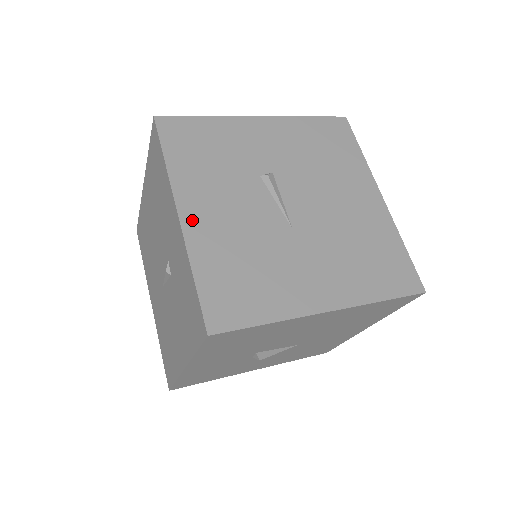
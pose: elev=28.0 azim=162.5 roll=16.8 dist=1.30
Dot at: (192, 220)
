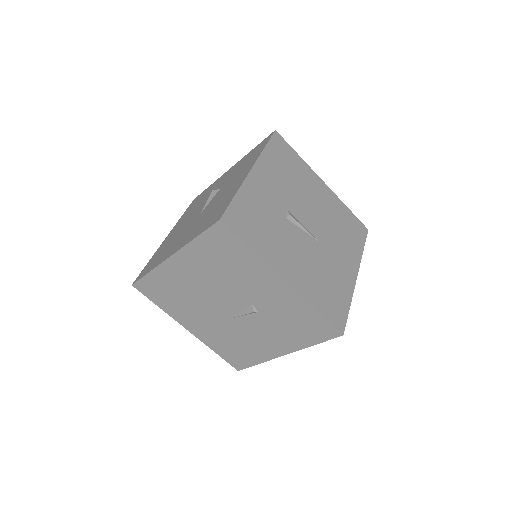
Dot at: (292, 279)
